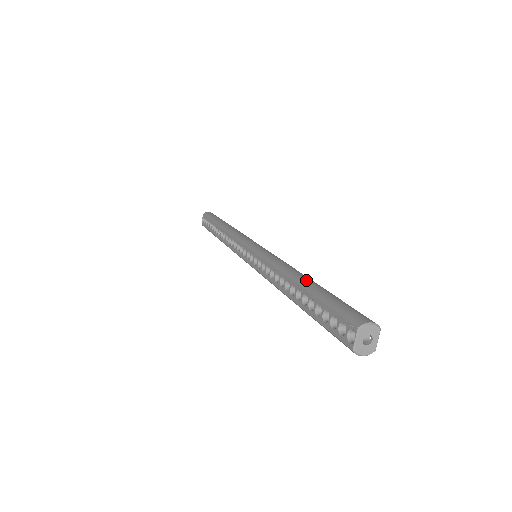
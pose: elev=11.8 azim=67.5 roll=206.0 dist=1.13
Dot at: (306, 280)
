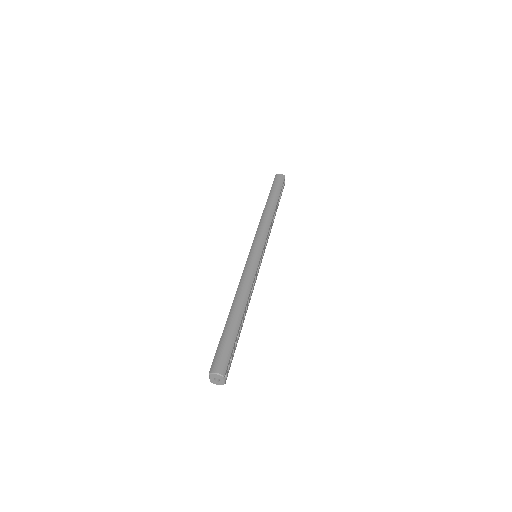
Dot at: (233, 313)
